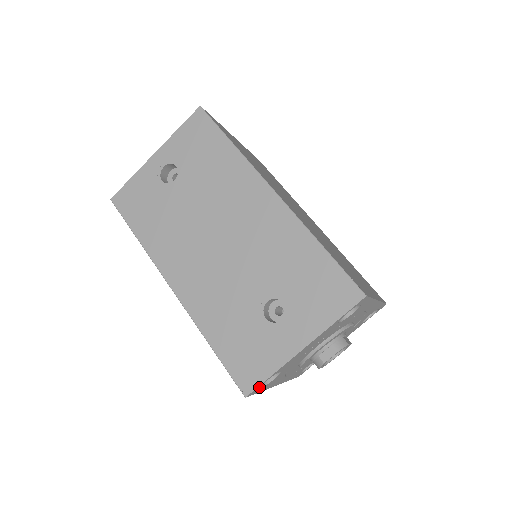
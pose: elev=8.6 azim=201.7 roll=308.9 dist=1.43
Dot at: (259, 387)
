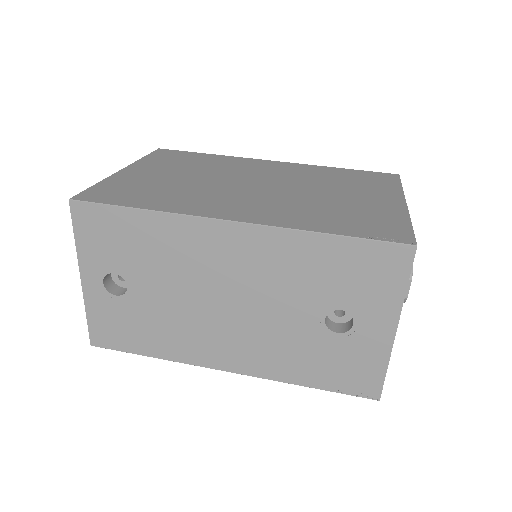
Dot at: occluded
